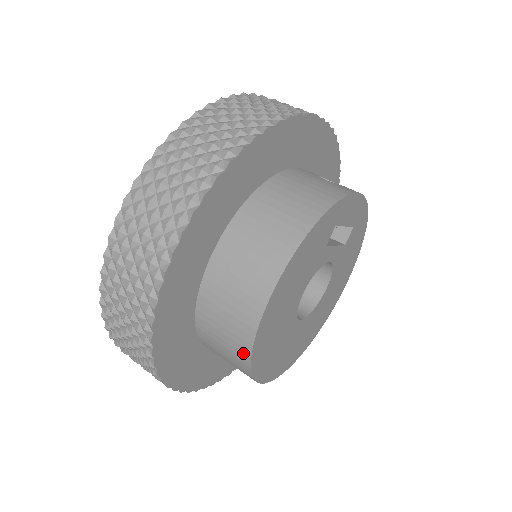
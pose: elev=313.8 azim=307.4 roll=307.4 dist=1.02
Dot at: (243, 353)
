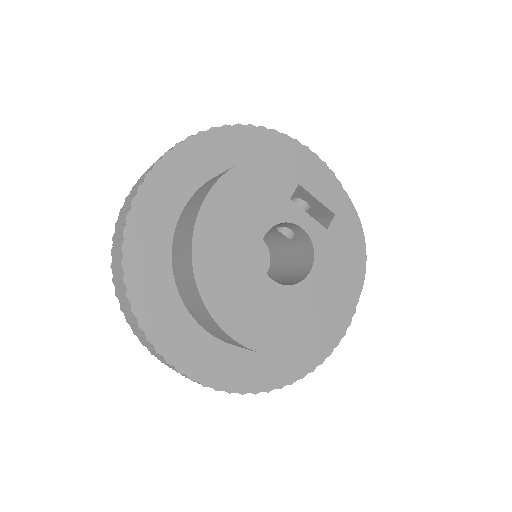
Dot at: (188, 249)
